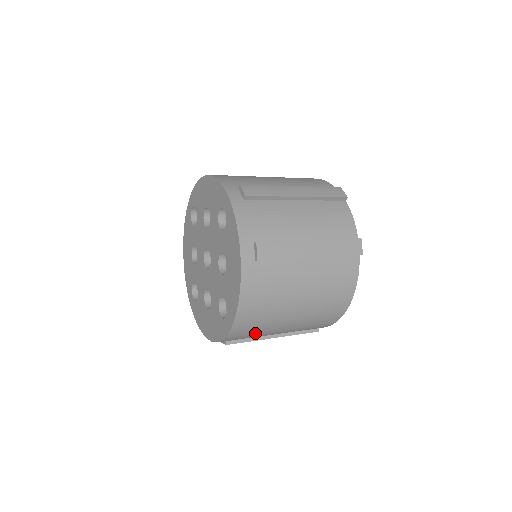
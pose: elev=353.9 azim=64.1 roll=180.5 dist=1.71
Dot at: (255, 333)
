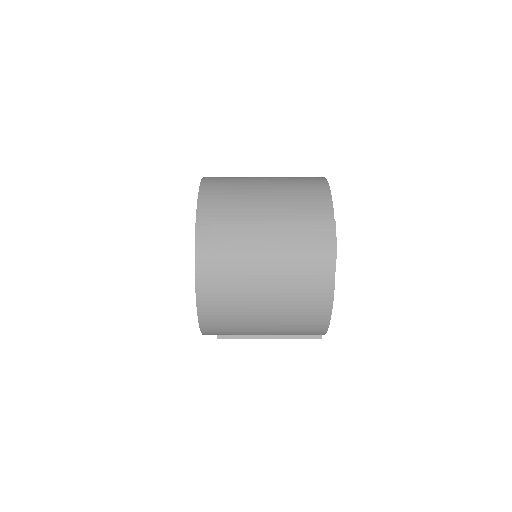
Dot at: (231, 194)
